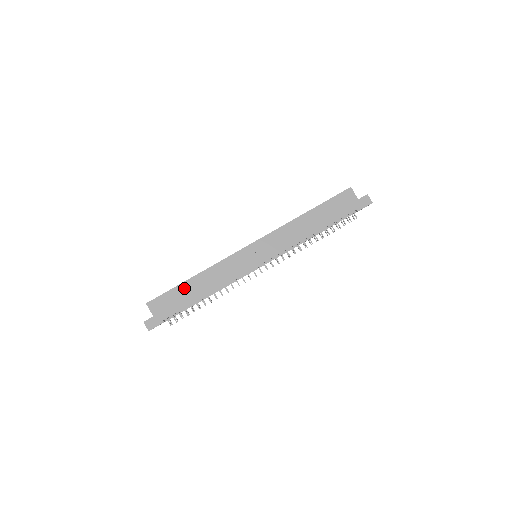
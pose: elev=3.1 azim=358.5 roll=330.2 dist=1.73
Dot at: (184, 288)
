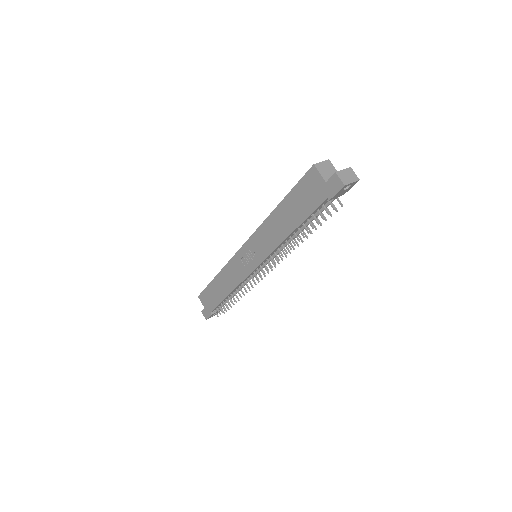
Dot at: (213, 286)
